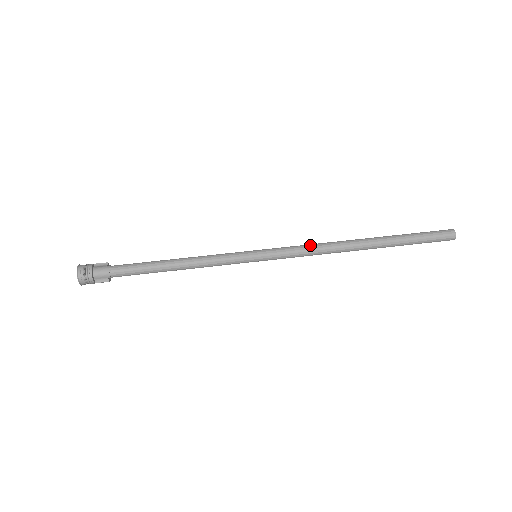
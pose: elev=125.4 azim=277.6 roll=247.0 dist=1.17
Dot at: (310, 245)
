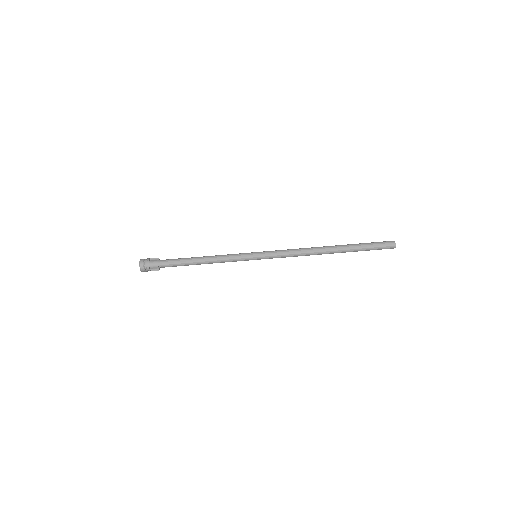
Dot at: (293, 250)
